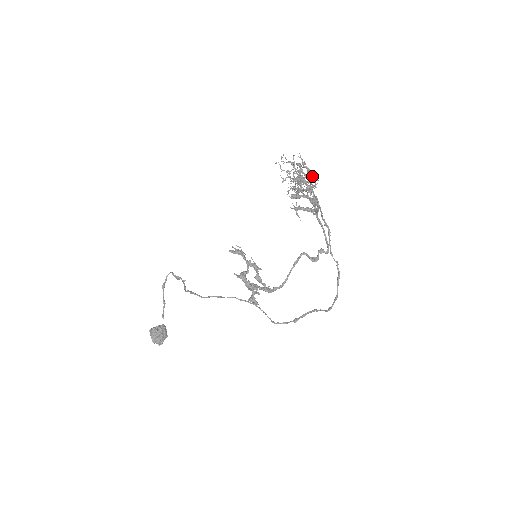
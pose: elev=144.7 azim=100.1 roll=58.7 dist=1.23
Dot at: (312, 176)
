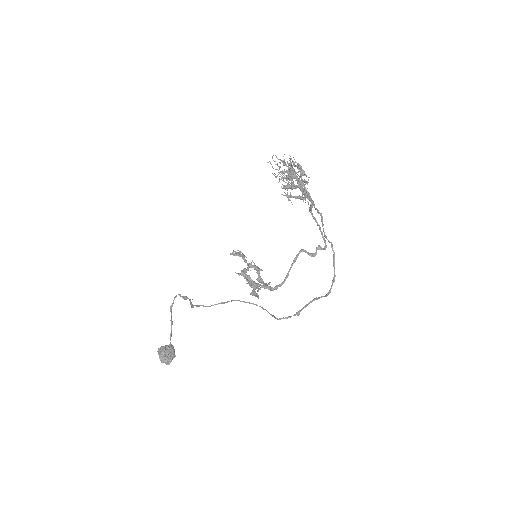
Dot at: occluded
